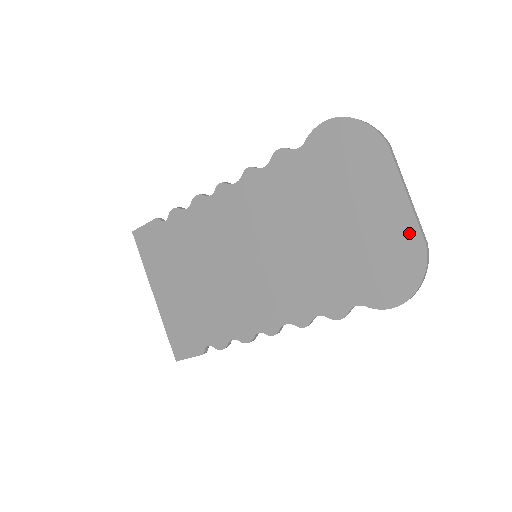
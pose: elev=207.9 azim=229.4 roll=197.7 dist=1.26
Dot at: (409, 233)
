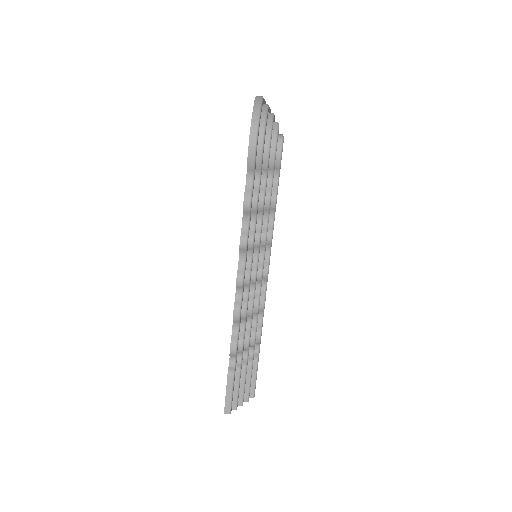
Dot at: occluded
